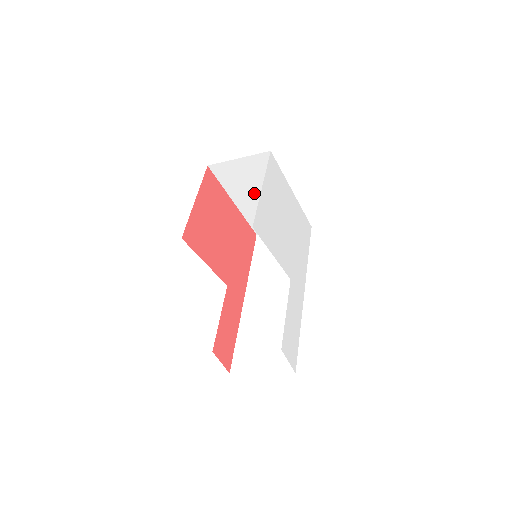
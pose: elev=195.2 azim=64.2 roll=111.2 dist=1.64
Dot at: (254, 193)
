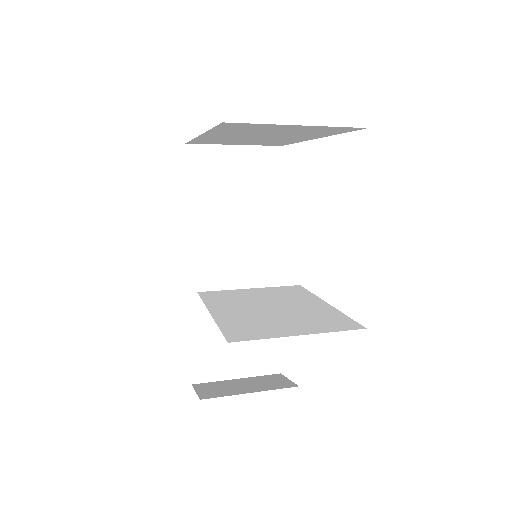
Dot at: (254, 135)
